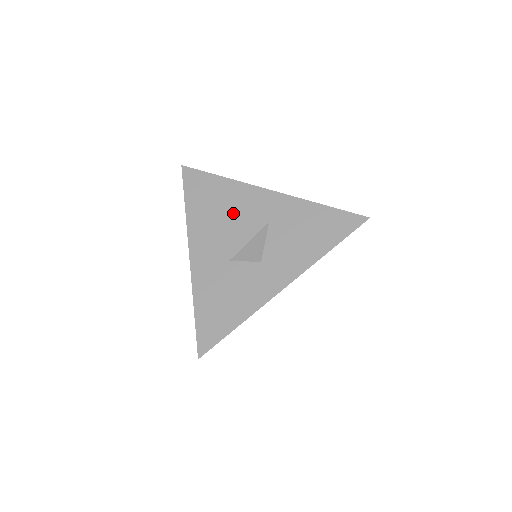
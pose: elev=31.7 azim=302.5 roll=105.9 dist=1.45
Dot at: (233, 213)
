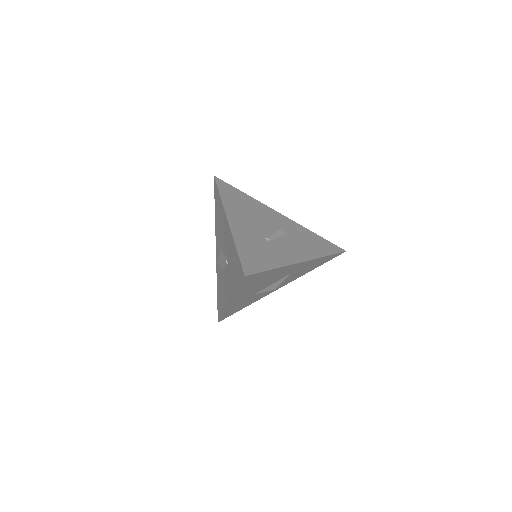
Dot at: (271, 279)
